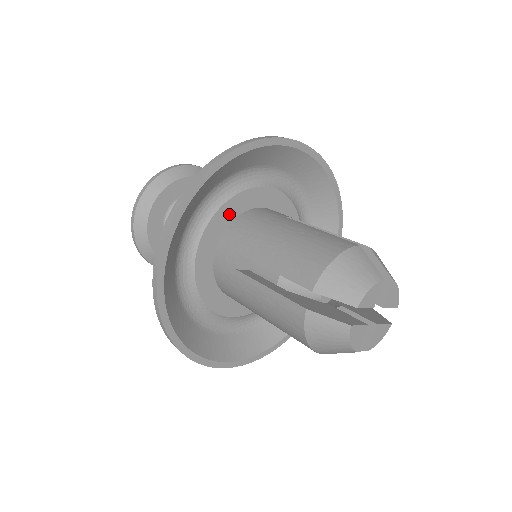
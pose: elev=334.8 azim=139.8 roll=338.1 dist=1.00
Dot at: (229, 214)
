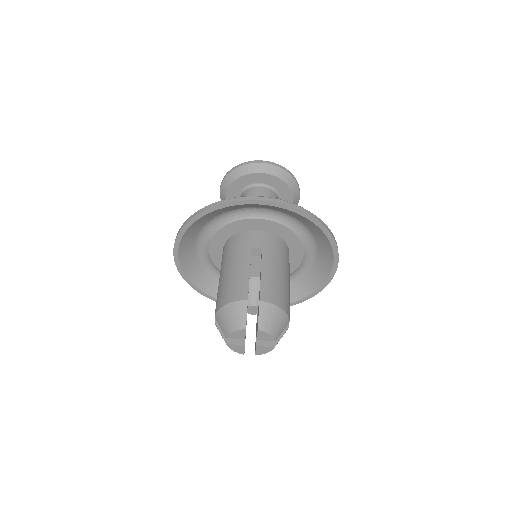
Dot at: (226, 234)
